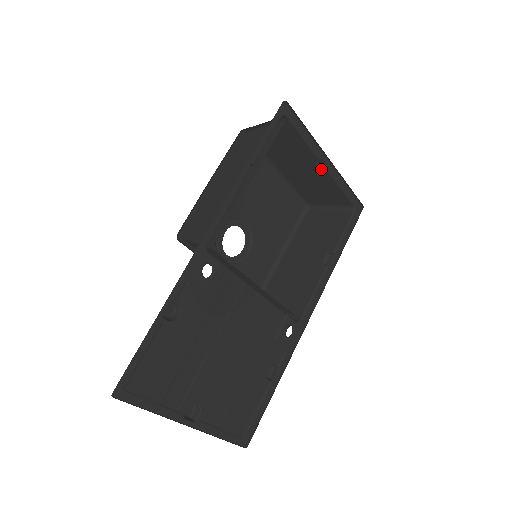
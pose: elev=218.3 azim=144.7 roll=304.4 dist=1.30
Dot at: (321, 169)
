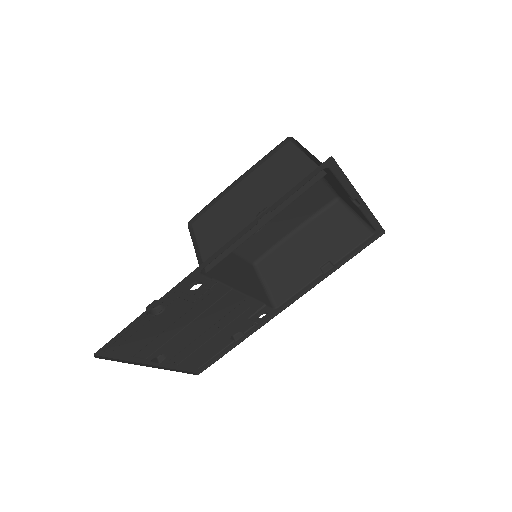
Dot at: (353, 201)
